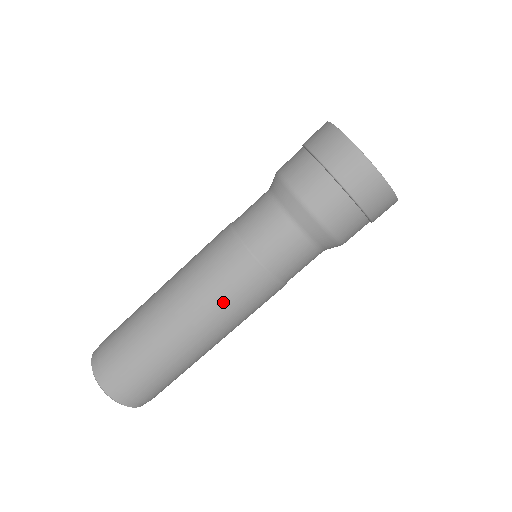
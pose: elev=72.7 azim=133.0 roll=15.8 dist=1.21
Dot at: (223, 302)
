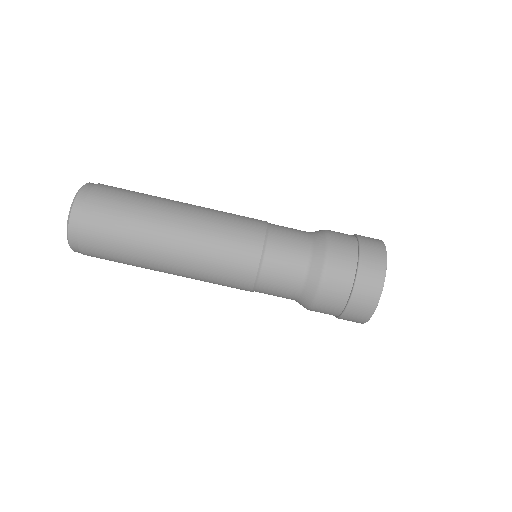
Dot at: (217, 241)
